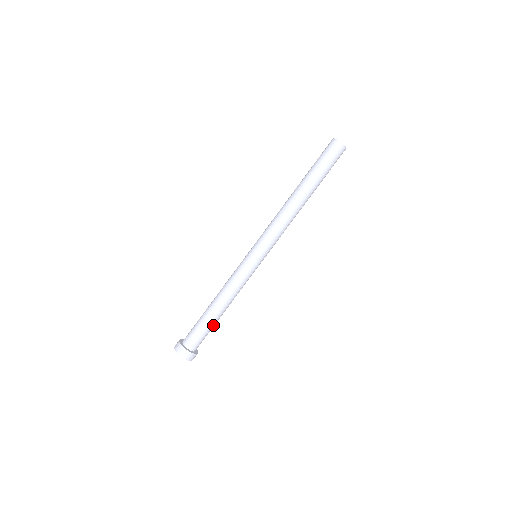
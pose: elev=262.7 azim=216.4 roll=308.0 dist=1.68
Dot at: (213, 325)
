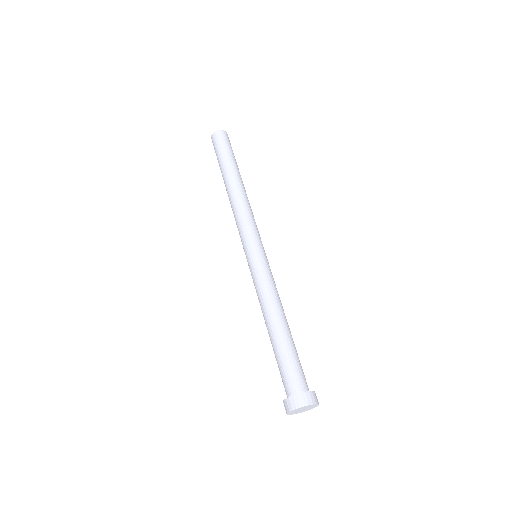
Dot at: (295, 348)
